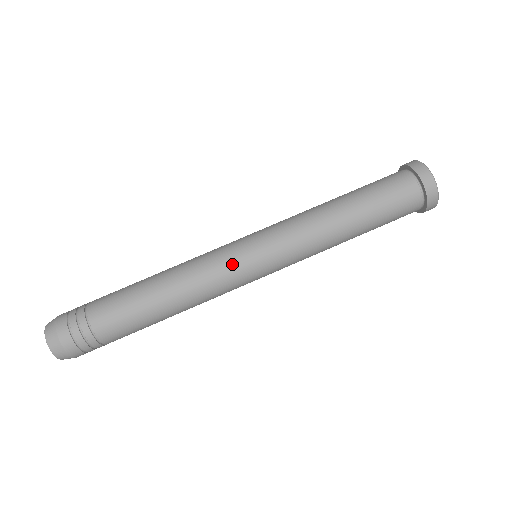
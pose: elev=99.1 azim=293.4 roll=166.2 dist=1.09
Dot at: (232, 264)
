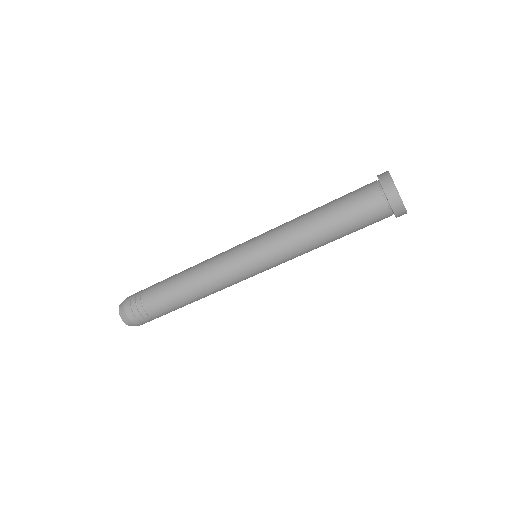
Dot at: (240, 276)
